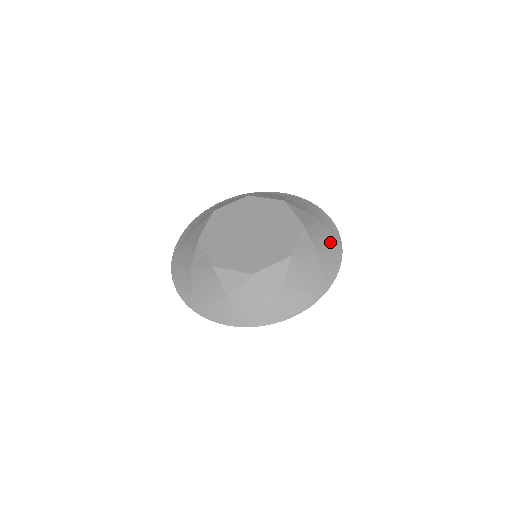
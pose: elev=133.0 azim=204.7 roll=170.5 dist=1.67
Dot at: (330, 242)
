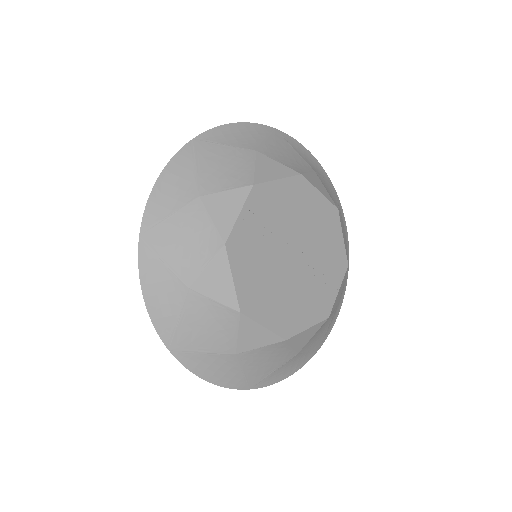
Dot at: (314, 346)
